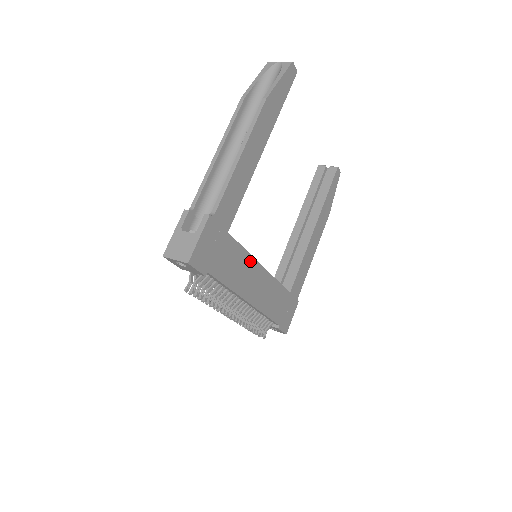
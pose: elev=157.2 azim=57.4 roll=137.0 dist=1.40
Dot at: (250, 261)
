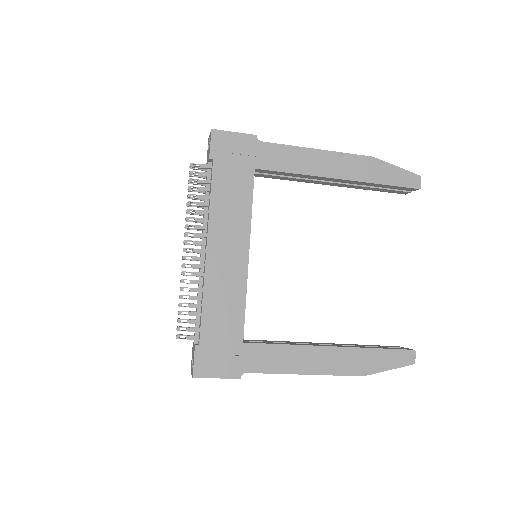
Dot at: (245, 223)
